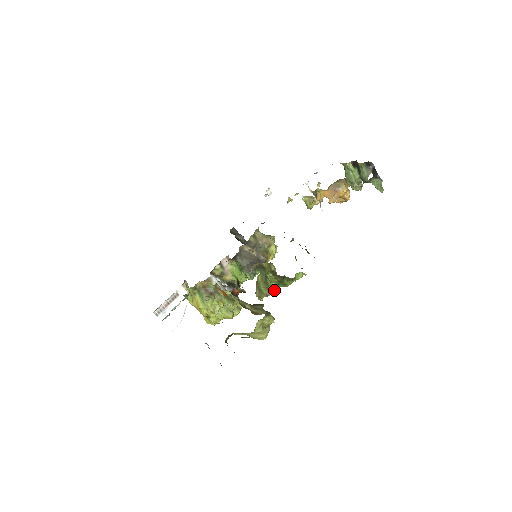
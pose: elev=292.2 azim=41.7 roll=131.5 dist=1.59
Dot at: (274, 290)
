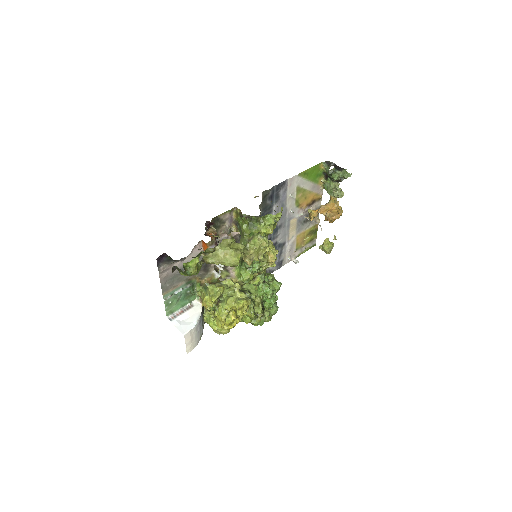
Dot at: (247, 234)
